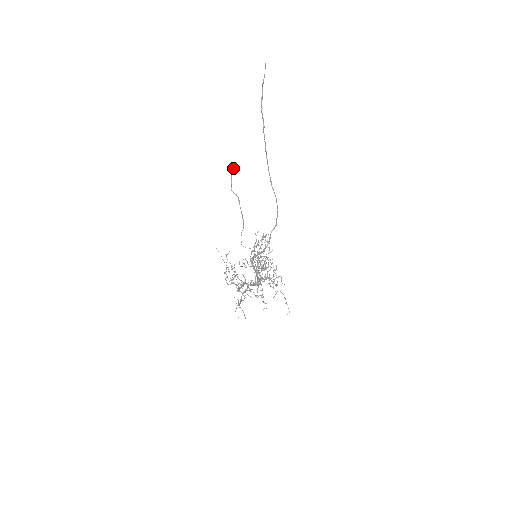
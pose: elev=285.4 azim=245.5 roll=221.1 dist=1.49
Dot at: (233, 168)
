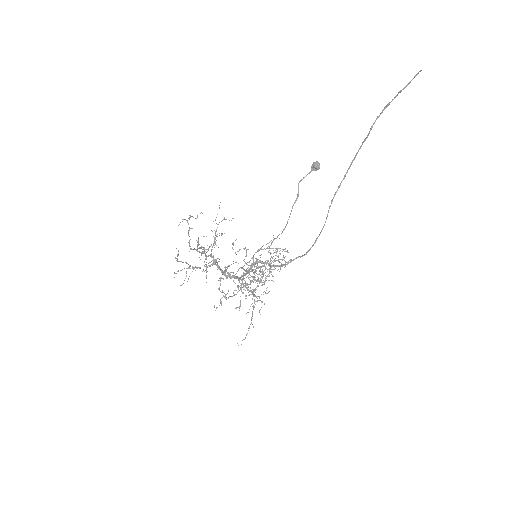
Dot at: (318, 165)
